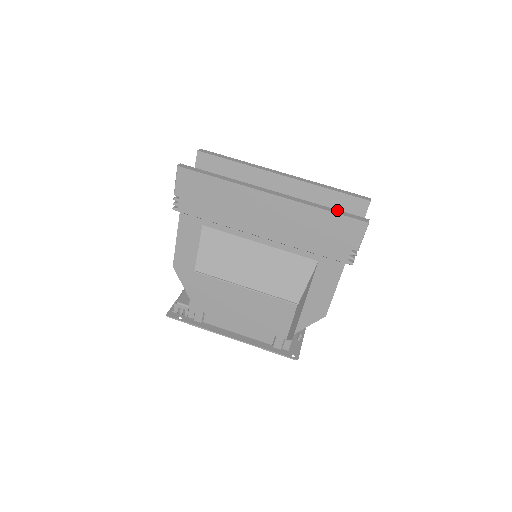
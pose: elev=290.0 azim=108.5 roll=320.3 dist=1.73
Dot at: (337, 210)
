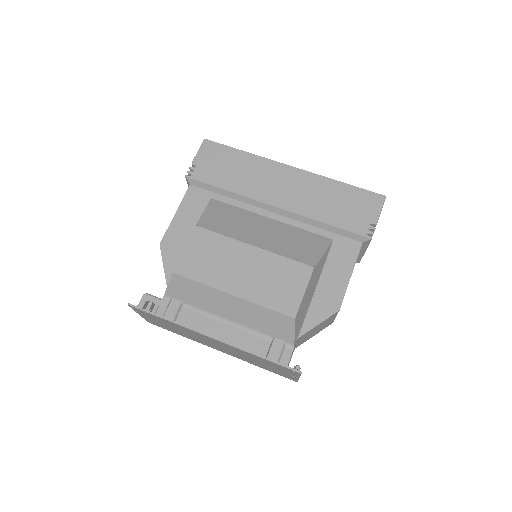
Dot at: occluded
